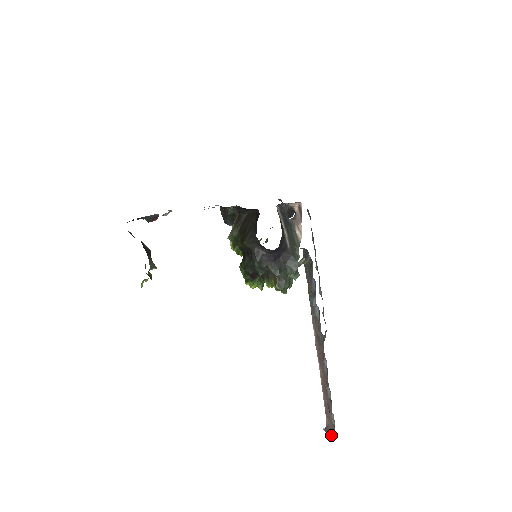
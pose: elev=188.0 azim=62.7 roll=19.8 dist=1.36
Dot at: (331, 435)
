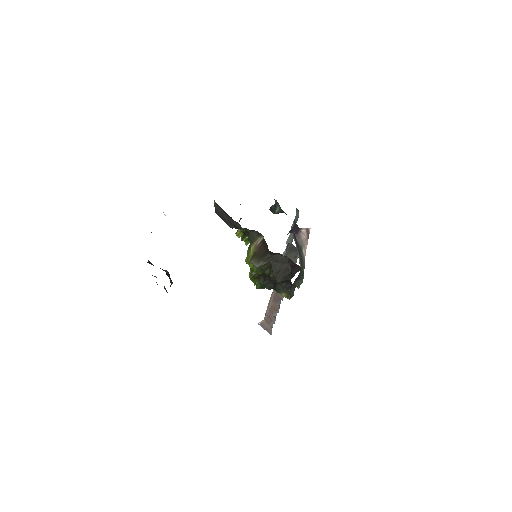
Dot at: (268, 331)
